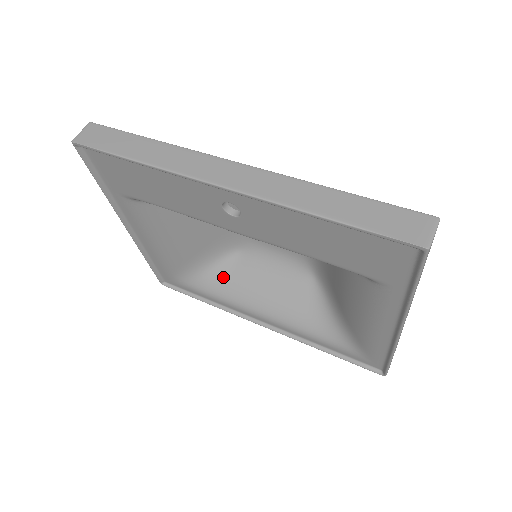
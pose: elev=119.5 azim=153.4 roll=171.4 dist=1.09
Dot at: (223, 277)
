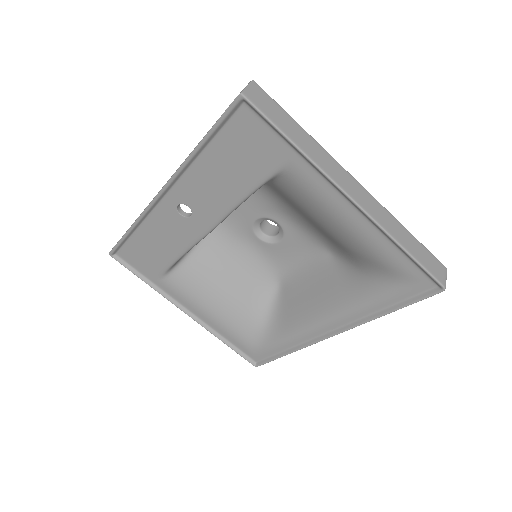
Dot at: (280, 316)
